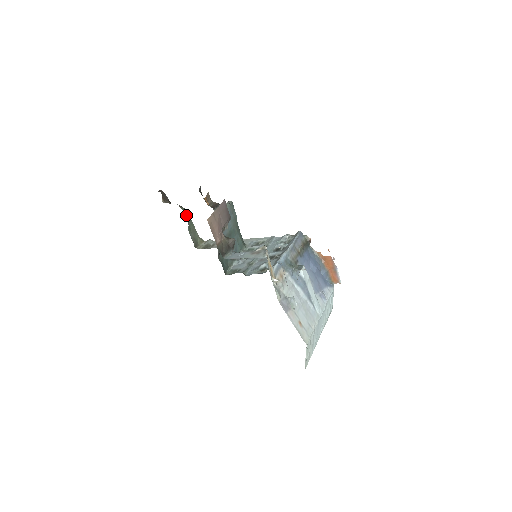
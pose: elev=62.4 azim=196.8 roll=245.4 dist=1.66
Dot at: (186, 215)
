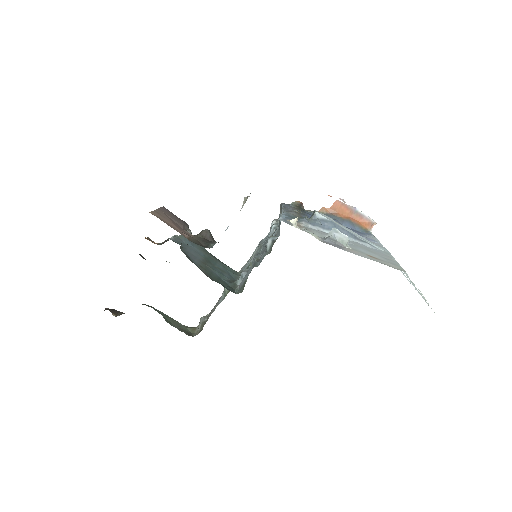
Dot at: occluded
